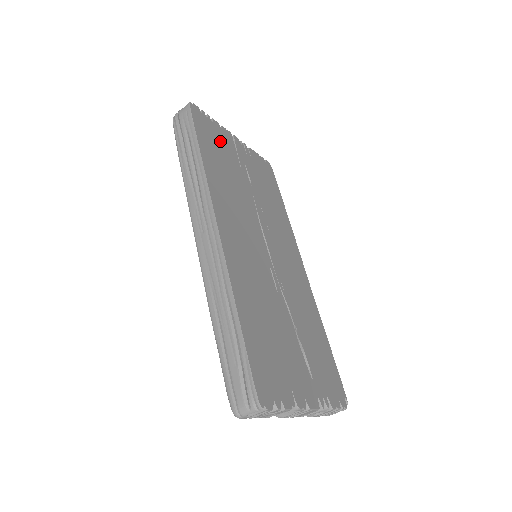
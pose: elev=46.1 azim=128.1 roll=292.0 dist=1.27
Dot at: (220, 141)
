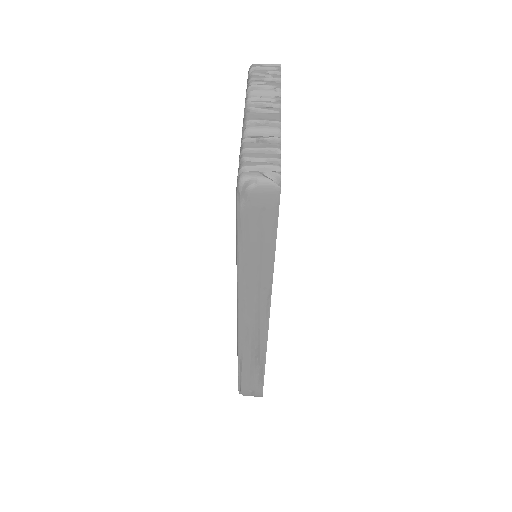
Dot at: occluded
